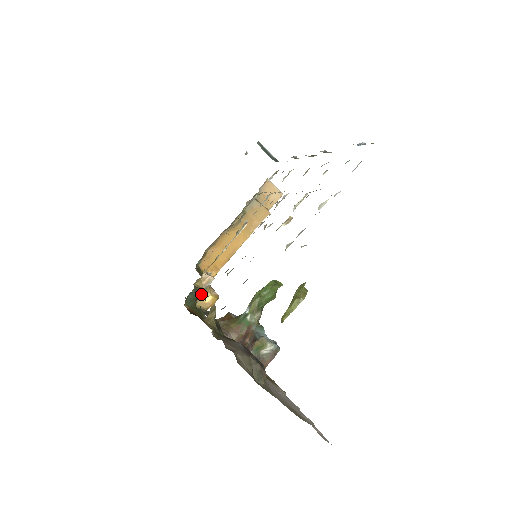
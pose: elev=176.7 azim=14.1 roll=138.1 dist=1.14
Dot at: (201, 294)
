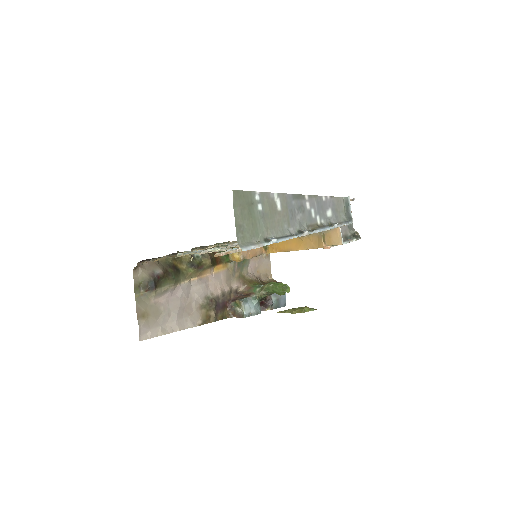
Dot at: occluded
